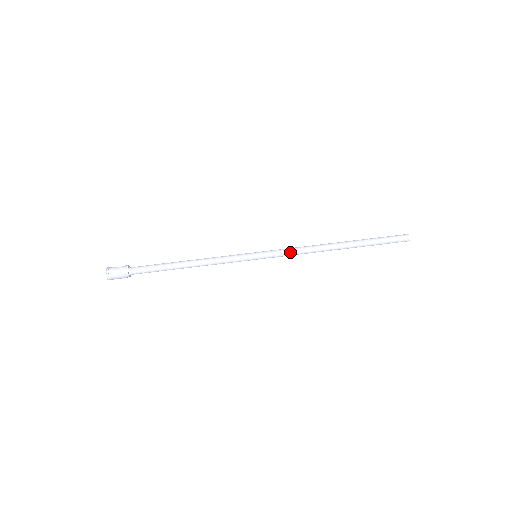
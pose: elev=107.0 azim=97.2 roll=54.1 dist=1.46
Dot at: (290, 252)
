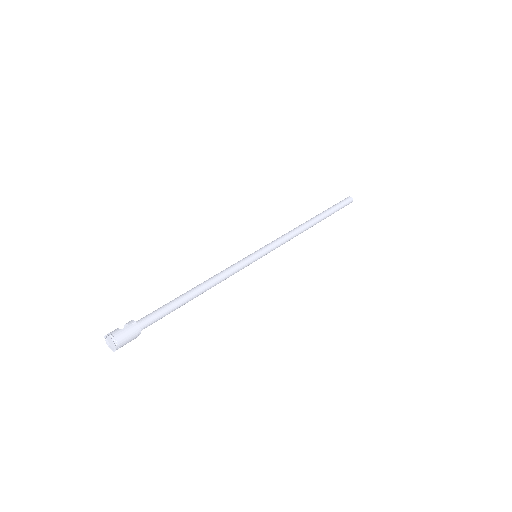
Dot at: (283, 241)
